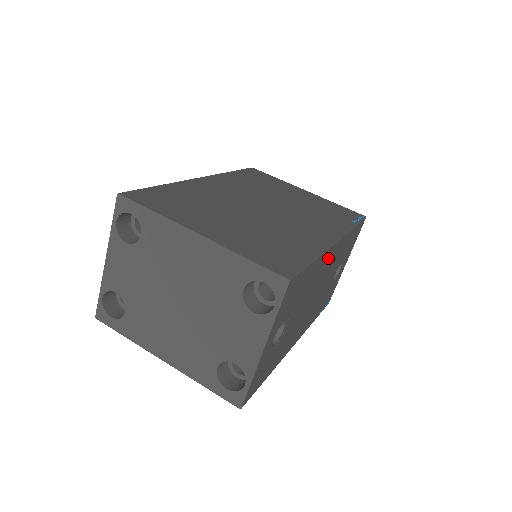
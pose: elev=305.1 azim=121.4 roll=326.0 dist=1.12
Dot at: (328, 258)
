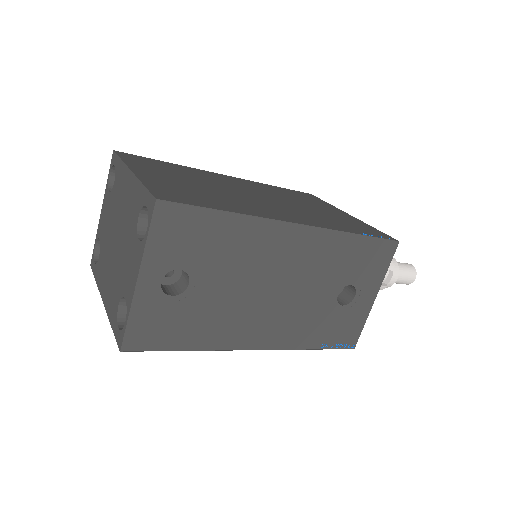
Dot at: (282, 240)
